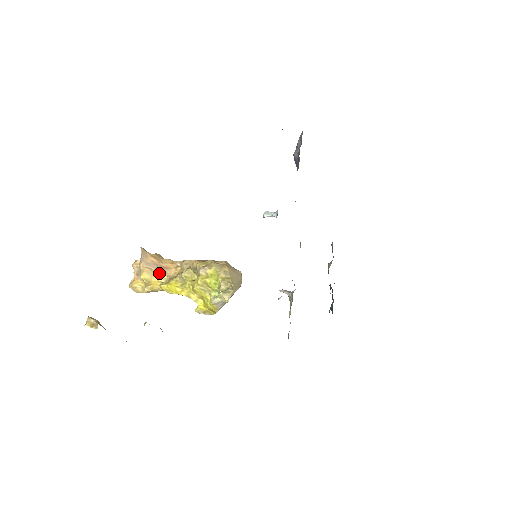
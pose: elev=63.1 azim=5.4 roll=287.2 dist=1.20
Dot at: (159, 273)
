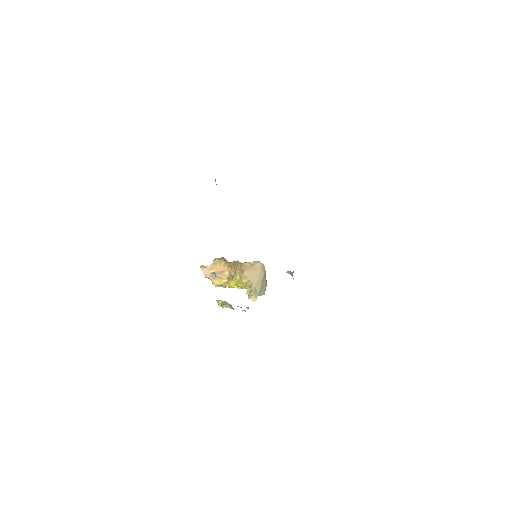
Dot at: (221, 277)
